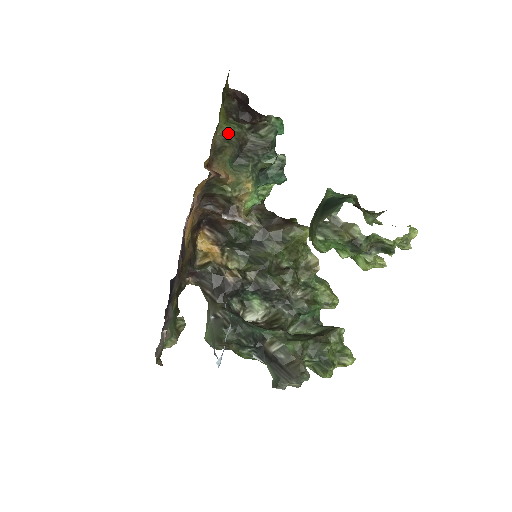
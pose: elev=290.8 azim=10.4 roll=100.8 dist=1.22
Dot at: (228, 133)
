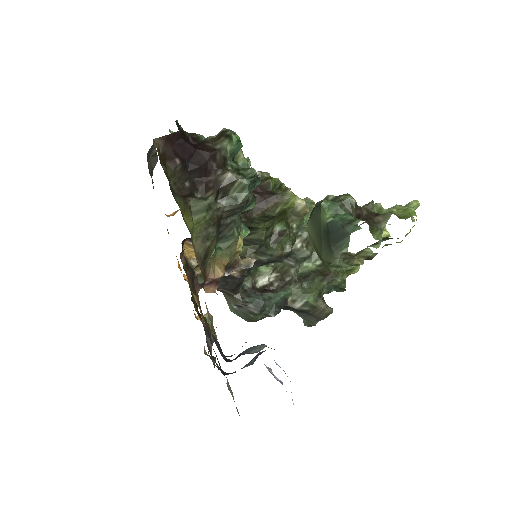
Dot at: (202, 229)
